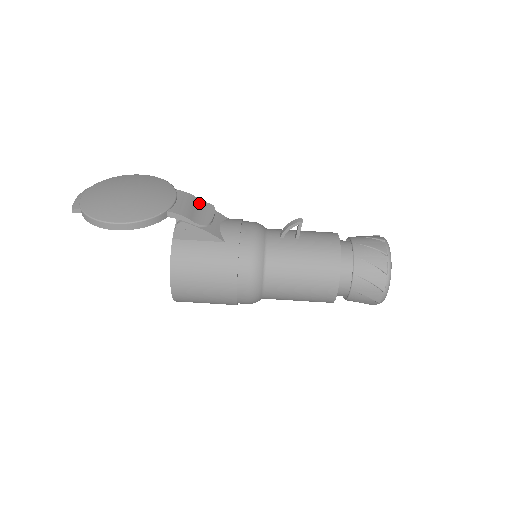
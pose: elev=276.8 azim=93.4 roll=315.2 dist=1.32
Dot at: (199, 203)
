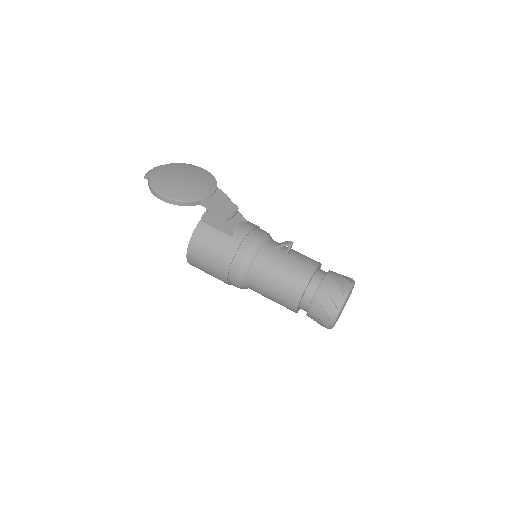
Dot at: (229, 203)
